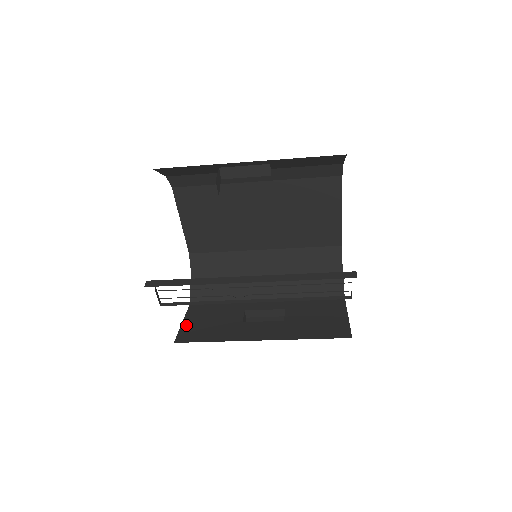
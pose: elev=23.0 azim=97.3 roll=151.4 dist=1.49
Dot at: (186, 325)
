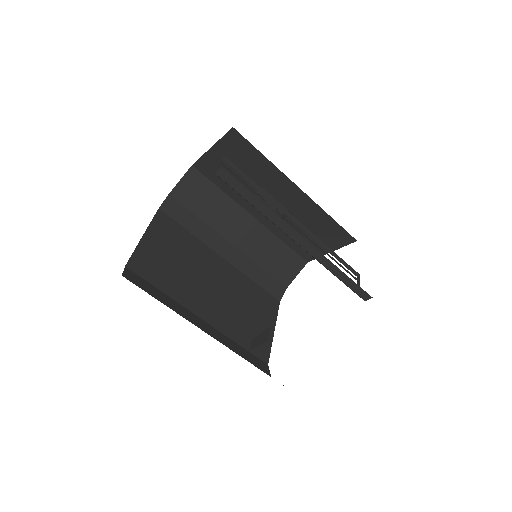
Dot at: occluded
